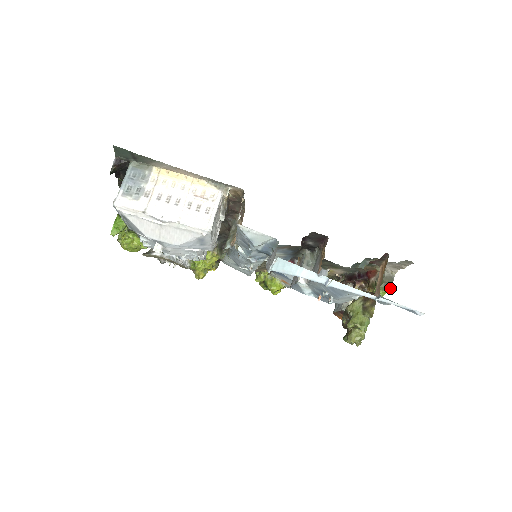
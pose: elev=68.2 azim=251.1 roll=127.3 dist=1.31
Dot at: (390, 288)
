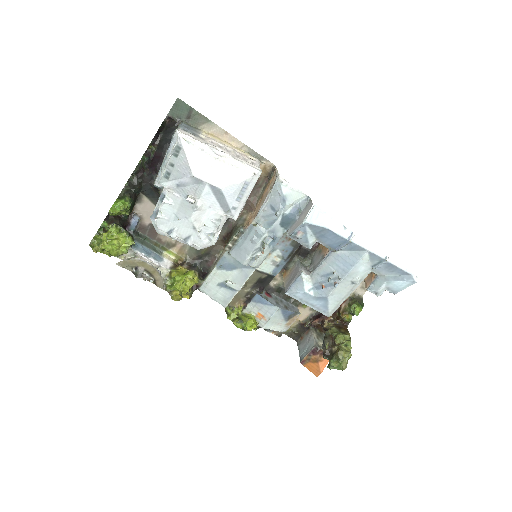
Dot at: (363, 306)
